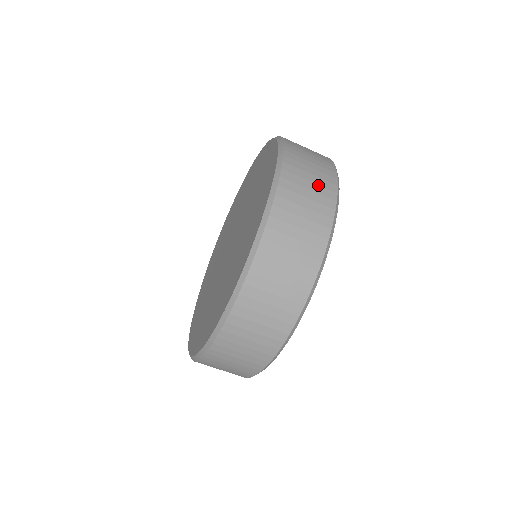
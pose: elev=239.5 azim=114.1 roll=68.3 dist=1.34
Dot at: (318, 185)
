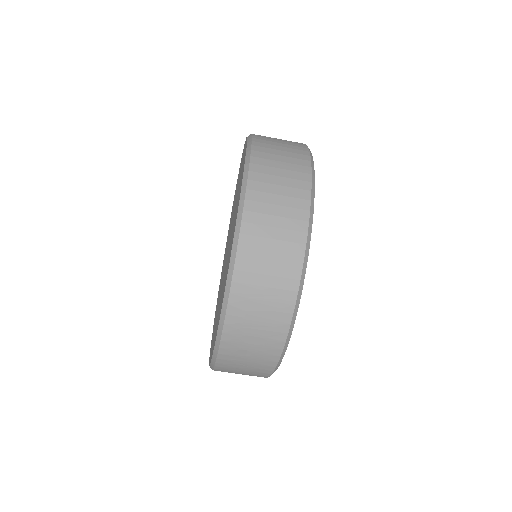
Dot at: occluded
